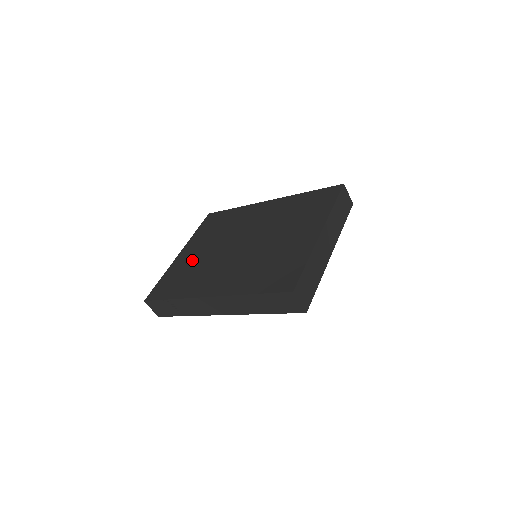
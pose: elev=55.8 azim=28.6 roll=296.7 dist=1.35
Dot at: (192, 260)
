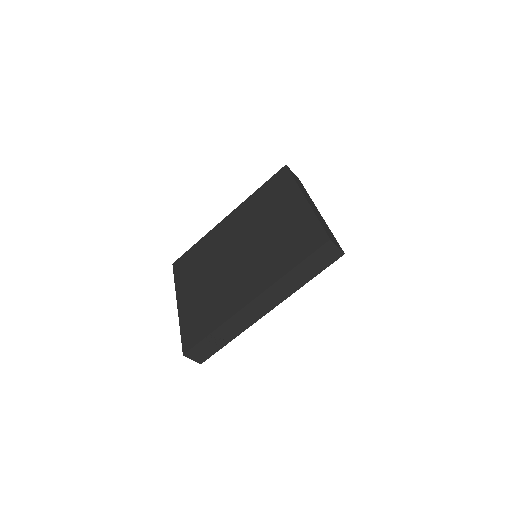
Dot at: (199, 297)
